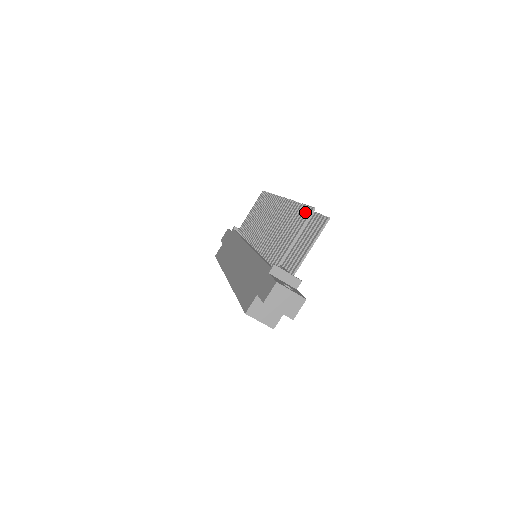
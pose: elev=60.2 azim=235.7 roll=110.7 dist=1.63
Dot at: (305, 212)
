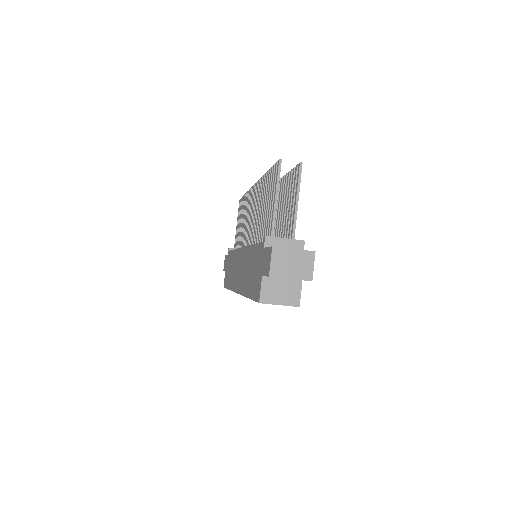
Dot at: (274, 171)
